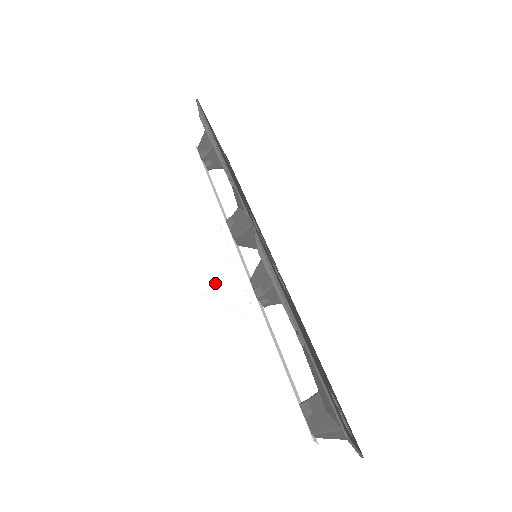
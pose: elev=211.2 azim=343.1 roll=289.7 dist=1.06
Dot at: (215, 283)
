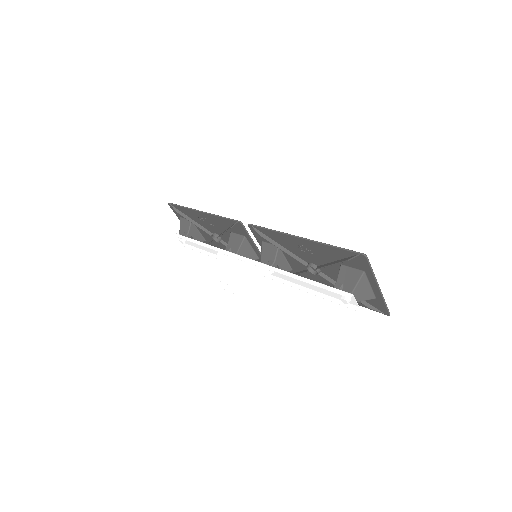
Dot at: (240, 277)
